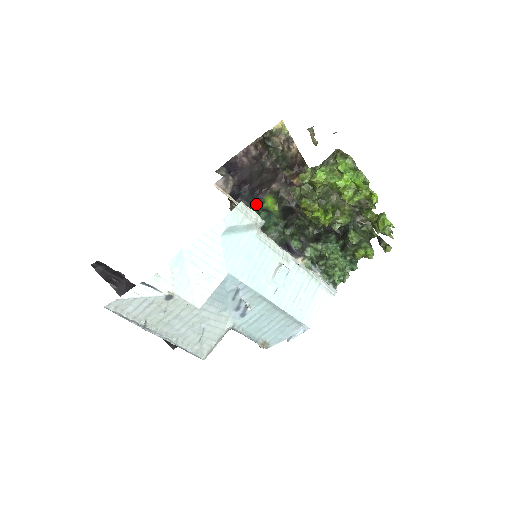
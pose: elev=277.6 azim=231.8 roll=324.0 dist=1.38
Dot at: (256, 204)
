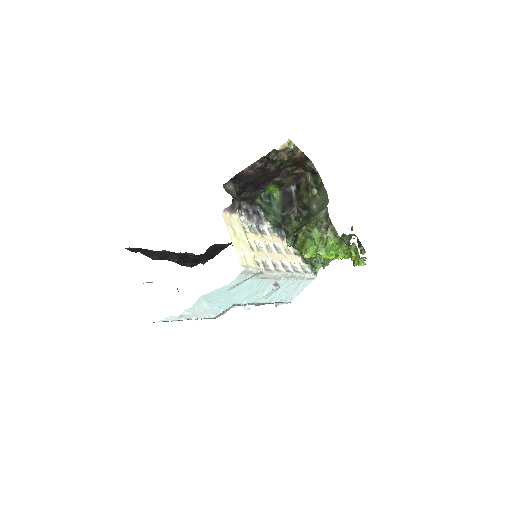
Dot at: (259, 192)
